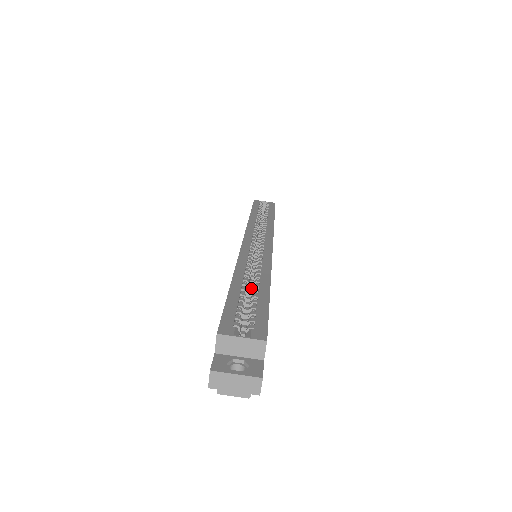
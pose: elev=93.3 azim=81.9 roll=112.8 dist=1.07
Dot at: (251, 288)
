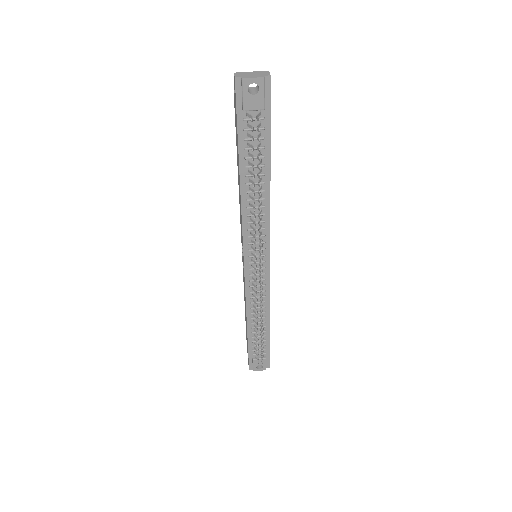
Dot at: occluded
